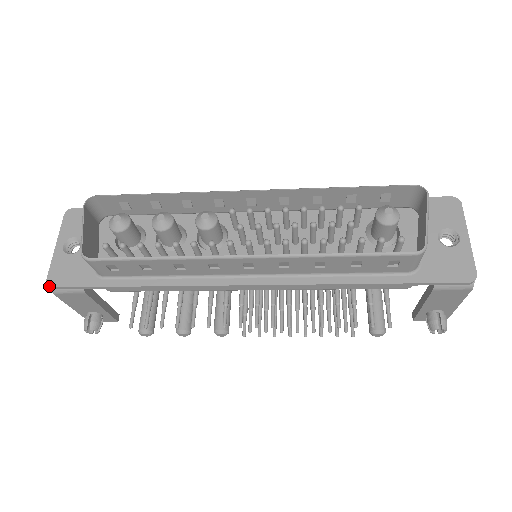
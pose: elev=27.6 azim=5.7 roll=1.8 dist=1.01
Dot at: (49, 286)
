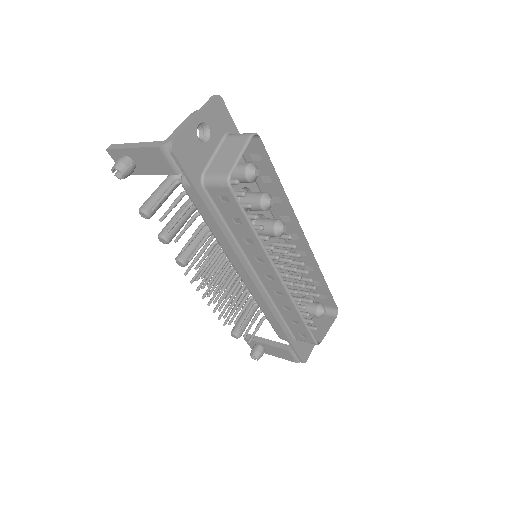
Dot at: (172, 149)
